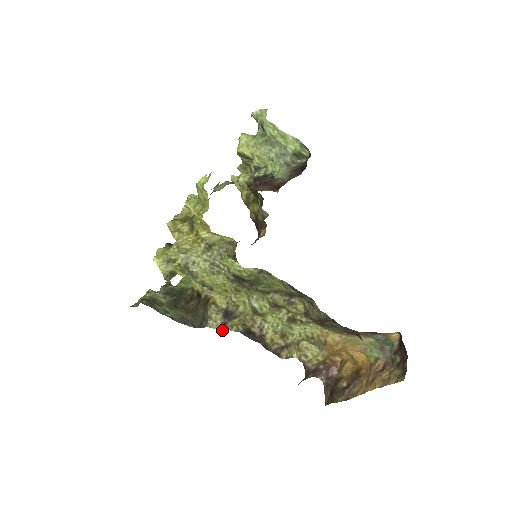
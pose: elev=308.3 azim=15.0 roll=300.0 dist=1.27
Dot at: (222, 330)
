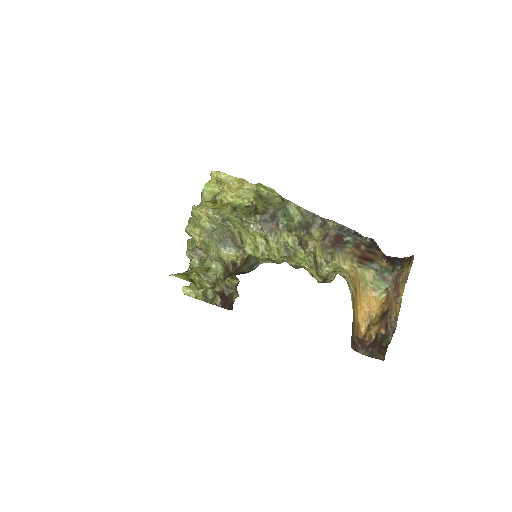
Dot at: (274, 262)
